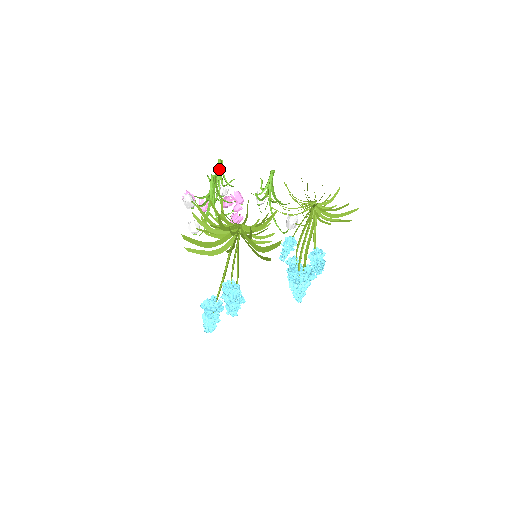
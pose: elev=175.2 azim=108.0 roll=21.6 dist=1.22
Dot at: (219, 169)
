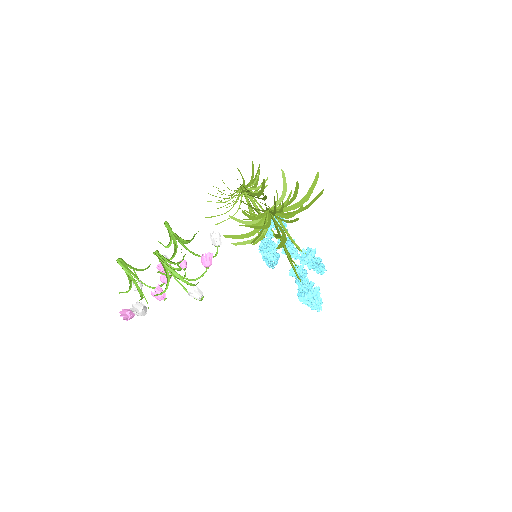
Dot at: (125, 267)
